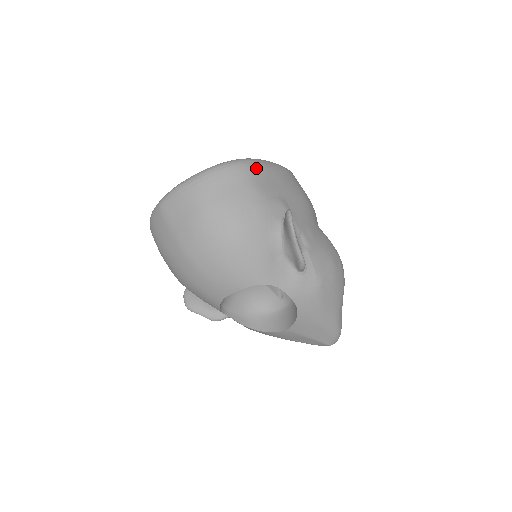
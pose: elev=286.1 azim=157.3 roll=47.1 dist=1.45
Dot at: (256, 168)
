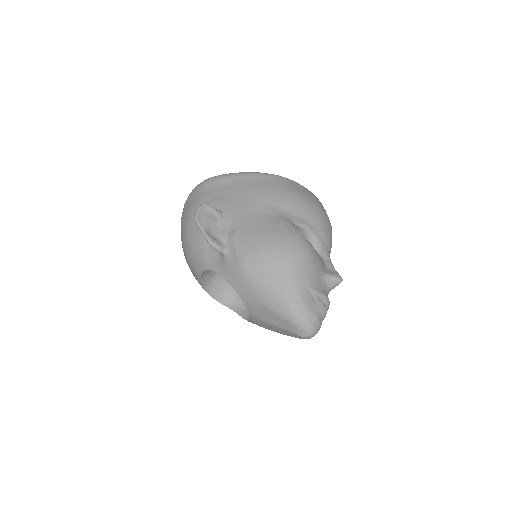
Dot at: (212, 181)
